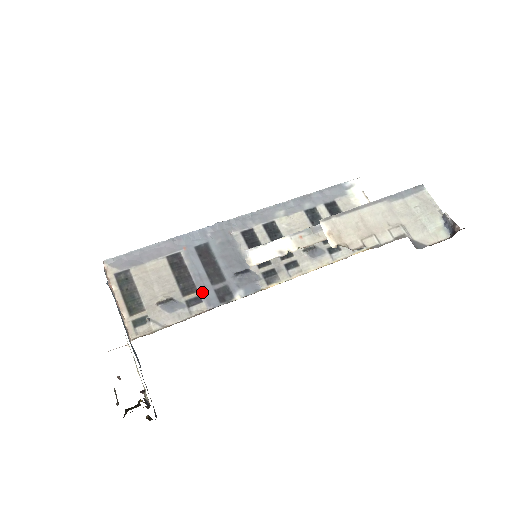
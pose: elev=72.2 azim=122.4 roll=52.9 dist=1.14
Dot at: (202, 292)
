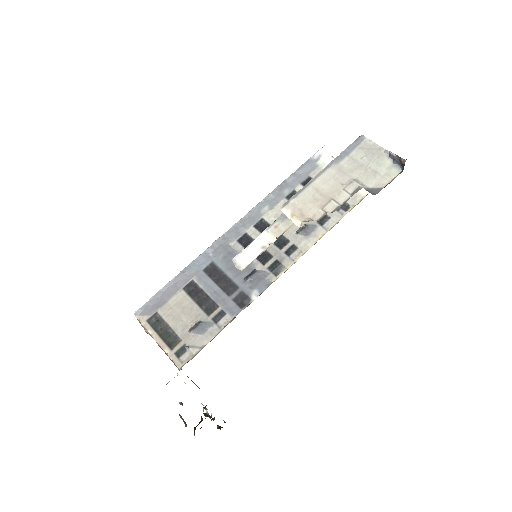
Dot at: (223, 306)
